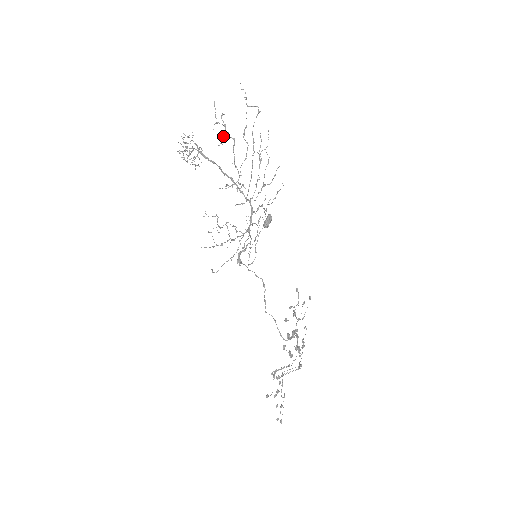
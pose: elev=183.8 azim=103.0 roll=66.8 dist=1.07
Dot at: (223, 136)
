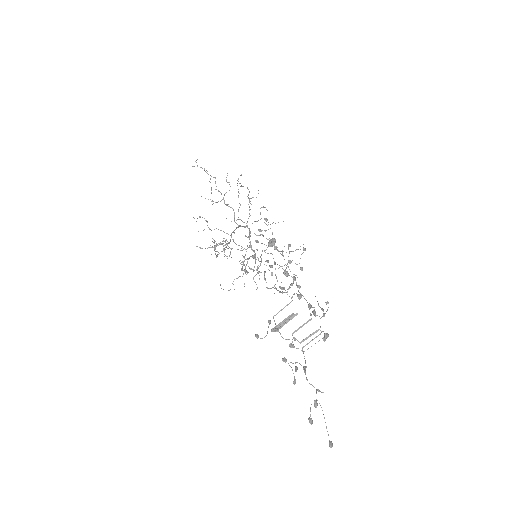
Dot at: occluded
